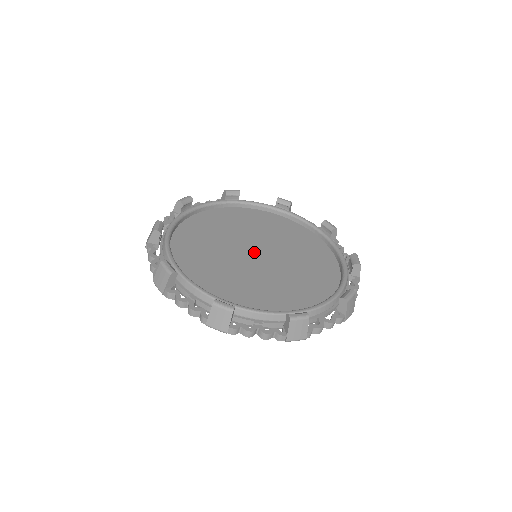
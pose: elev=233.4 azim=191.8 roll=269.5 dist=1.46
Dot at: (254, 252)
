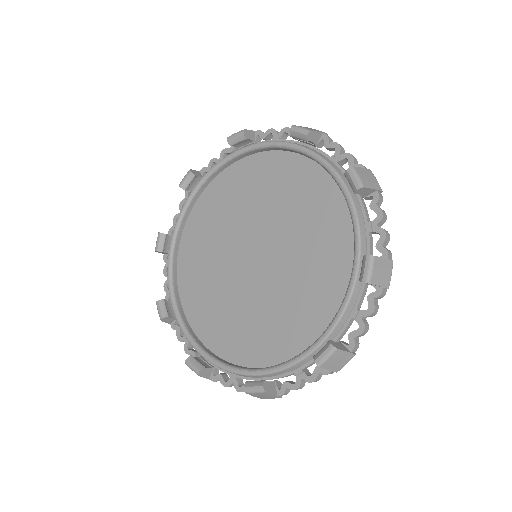
Dot at: (253, 252)
